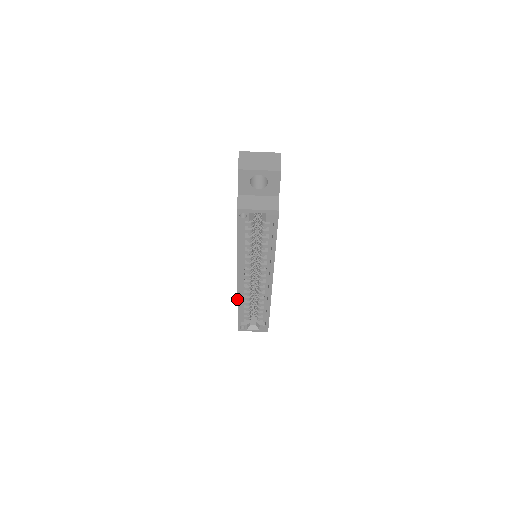
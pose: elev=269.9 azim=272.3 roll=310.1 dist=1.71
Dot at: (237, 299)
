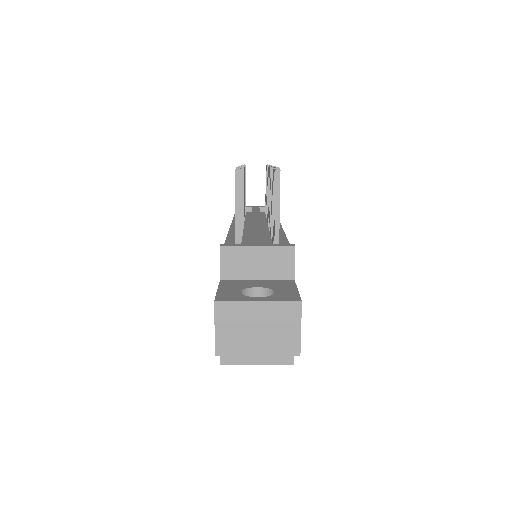
Dot at: occluded
